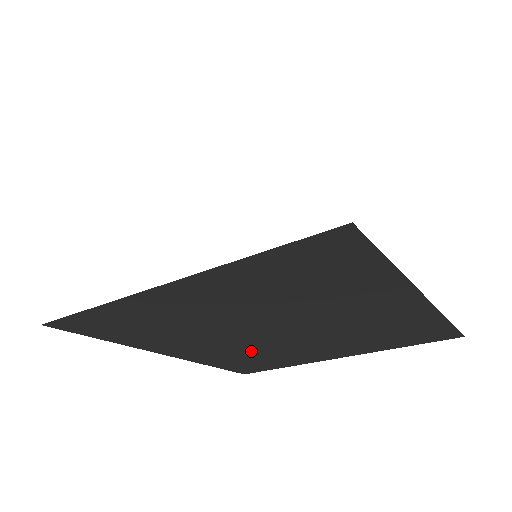
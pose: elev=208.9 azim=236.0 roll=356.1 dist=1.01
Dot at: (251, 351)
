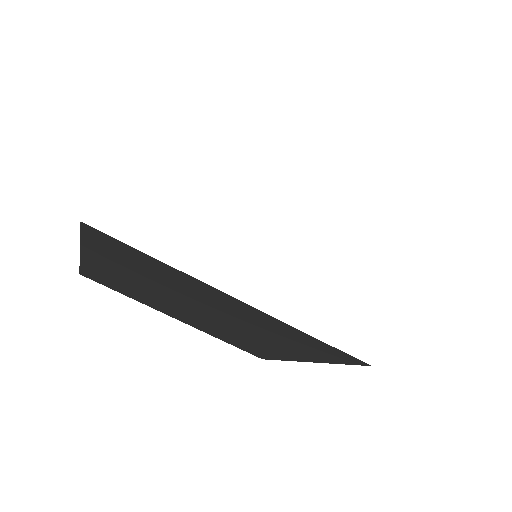
Dot at: (221, 331)
